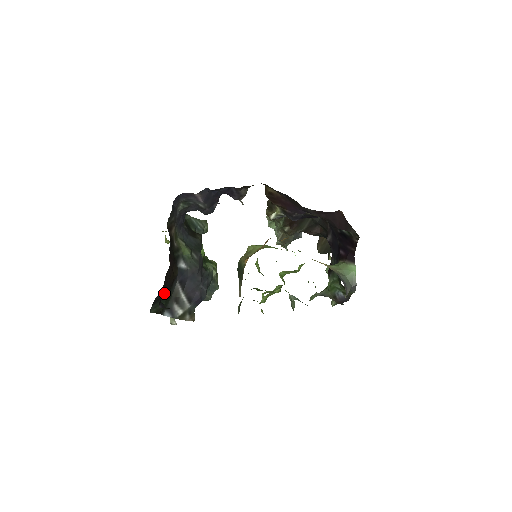
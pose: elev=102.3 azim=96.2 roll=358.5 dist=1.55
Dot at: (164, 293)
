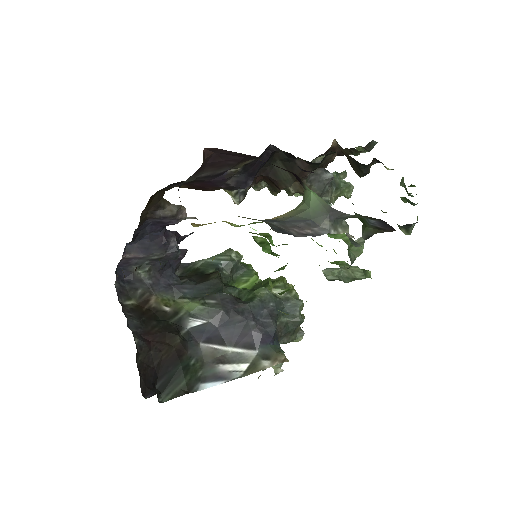
Dot at: (172, 372)
